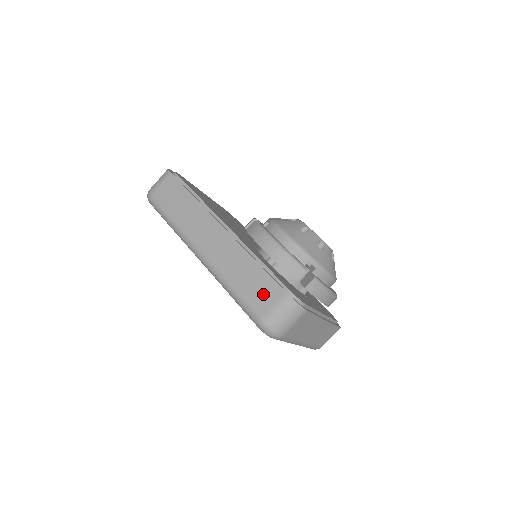
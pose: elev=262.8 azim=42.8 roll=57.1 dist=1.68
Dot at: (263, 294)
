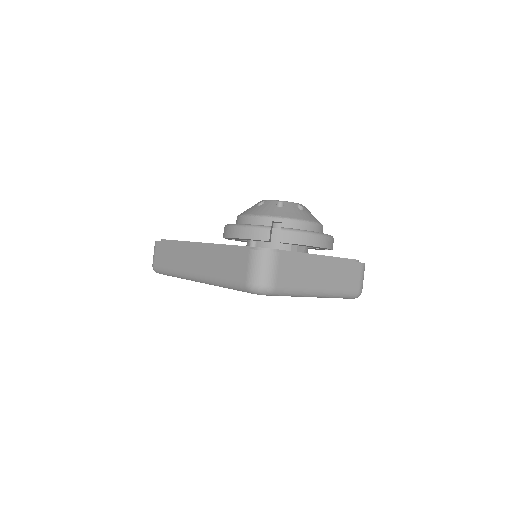
Dot at: (238, 265)
